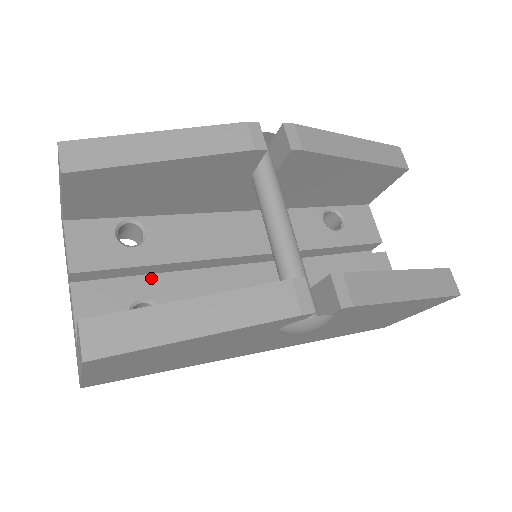
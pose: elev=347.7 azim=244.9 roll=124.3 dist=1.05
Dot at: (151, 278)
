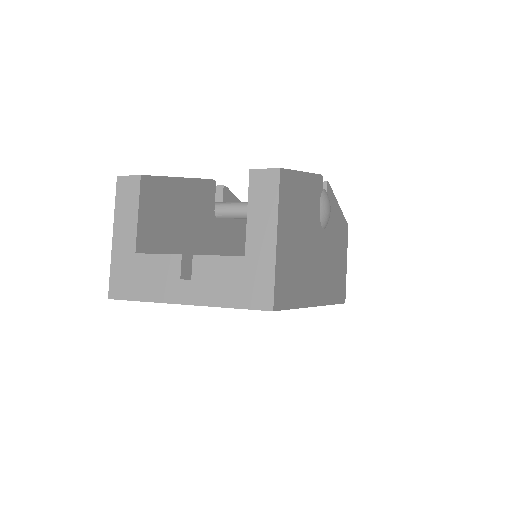
Dot at: occluded
